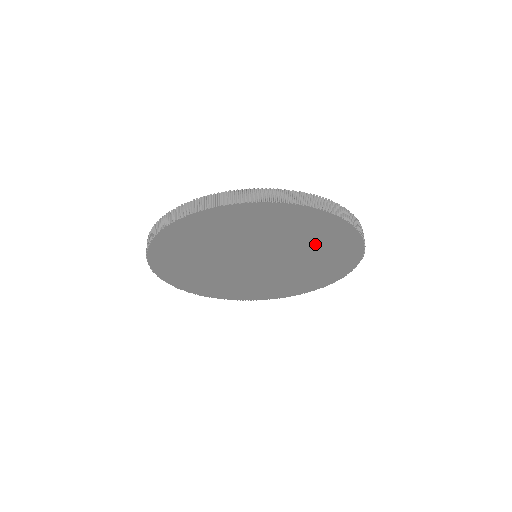
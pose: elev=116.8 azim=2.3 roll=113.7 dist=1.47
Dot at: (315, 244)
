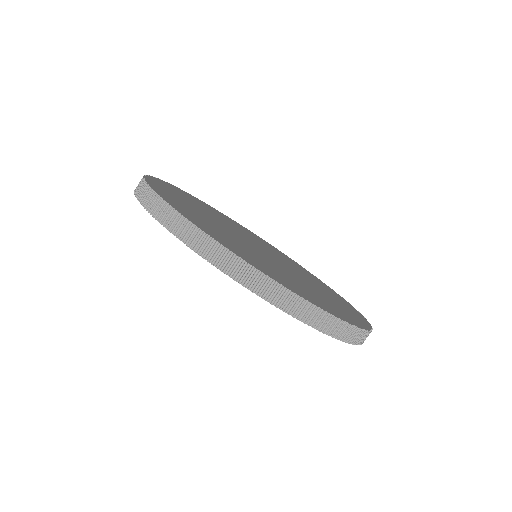
Dot at: occluded
